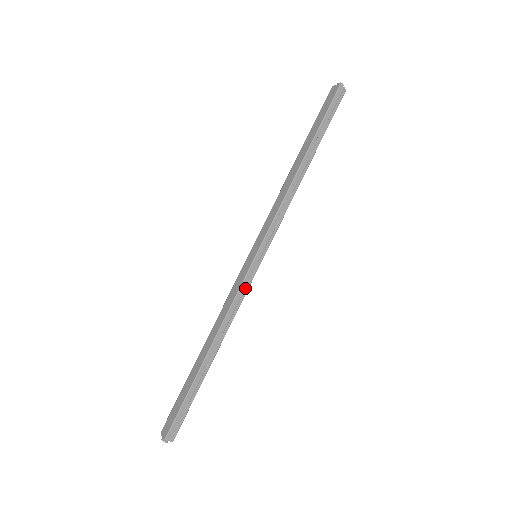
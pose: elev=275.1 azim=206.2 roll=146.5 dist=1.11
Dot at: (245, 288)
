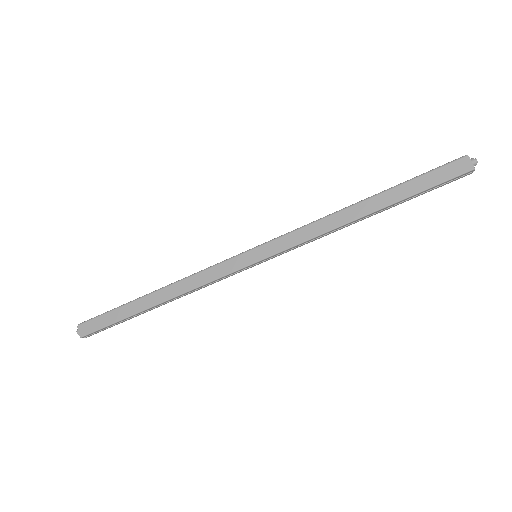
Dot at: (226, 277)
